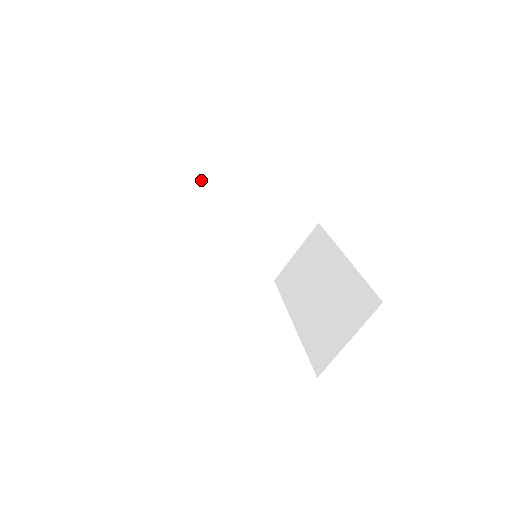
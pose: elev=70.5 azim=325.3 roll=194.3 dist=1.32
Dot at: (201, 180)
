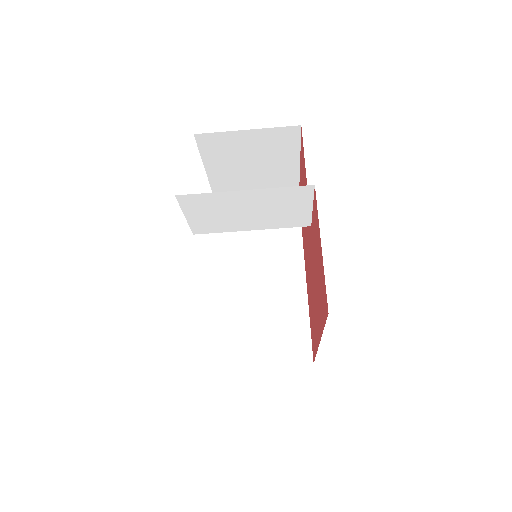
Dot at: (296, 200)
